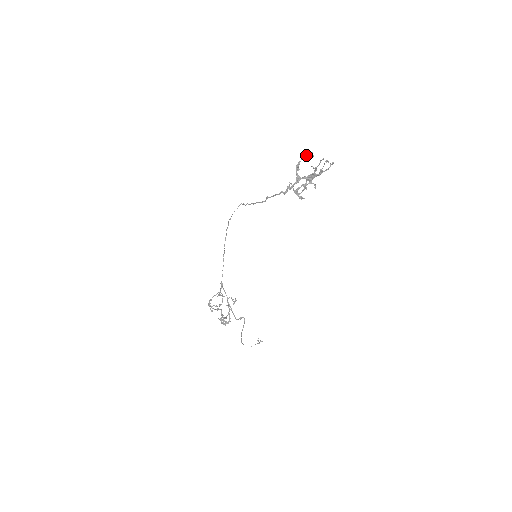
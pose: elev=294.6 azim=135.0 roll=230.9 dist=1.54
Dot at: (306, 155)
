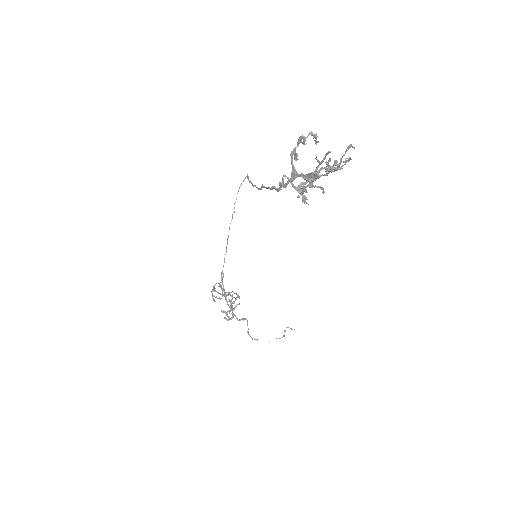
Dot at: (304, 139)
